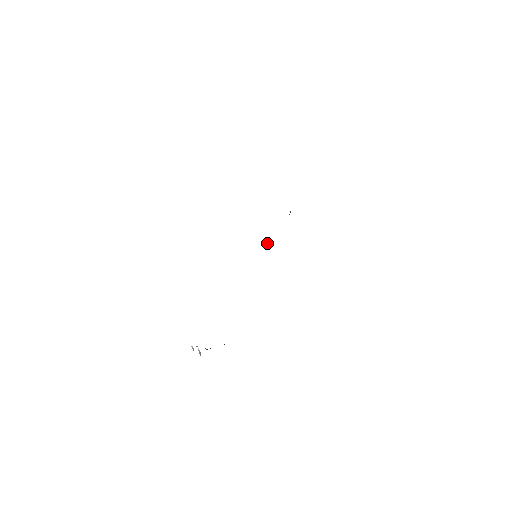
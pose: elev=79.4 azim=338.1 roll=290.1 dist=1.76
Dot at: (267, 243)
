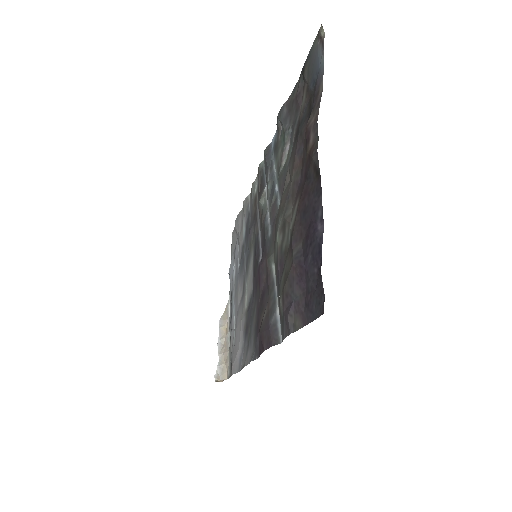
Dot at: occluded
